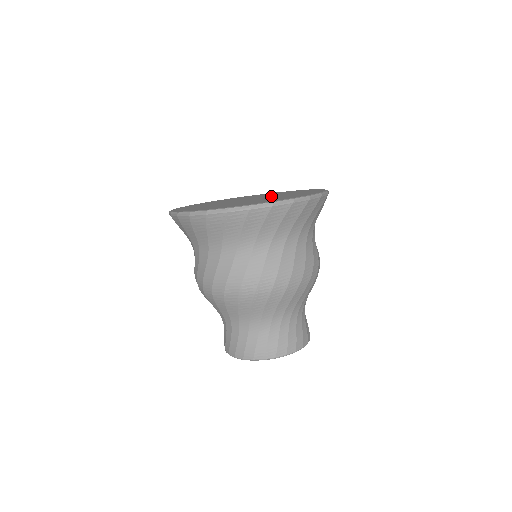
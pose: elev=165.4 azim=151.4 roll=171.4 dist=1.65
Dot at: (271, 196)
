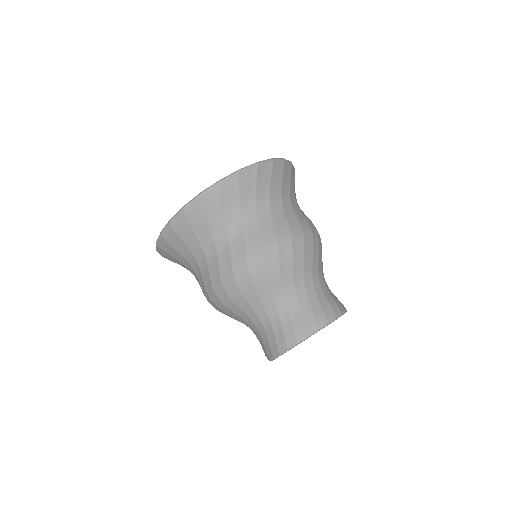
Dot at: occluded
